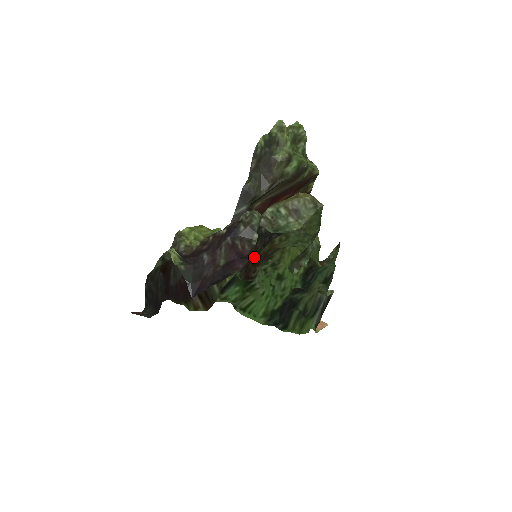
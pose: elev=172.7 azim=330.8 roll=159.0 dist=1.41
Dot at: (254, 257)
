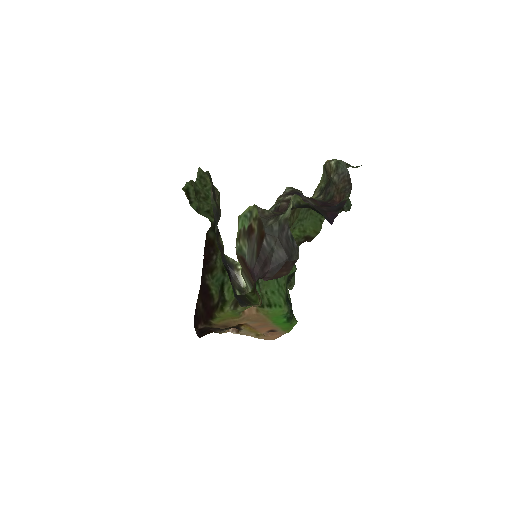
Dot at: (334, 197)
